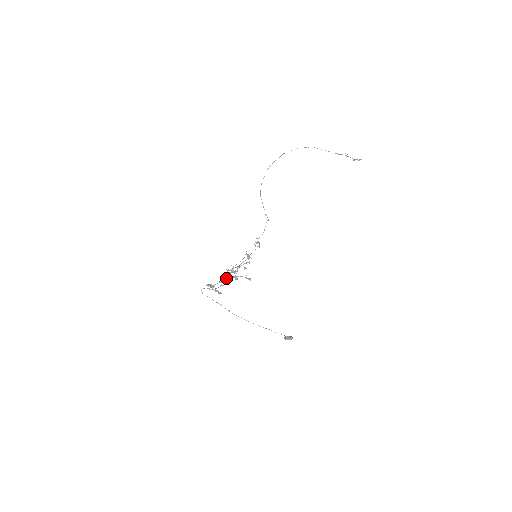
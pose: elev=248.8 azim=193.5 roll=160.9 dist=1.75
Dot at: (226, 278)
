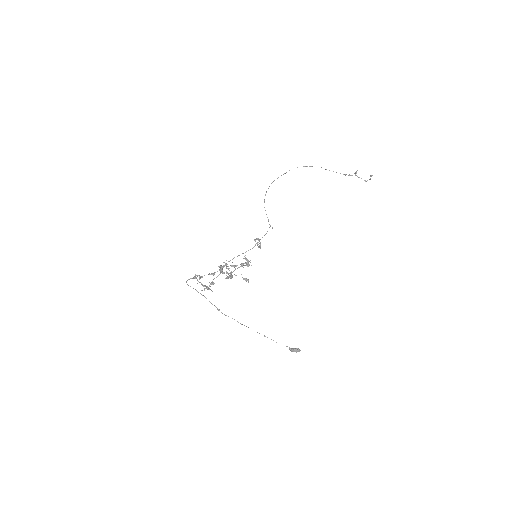
Dot at: occluded
